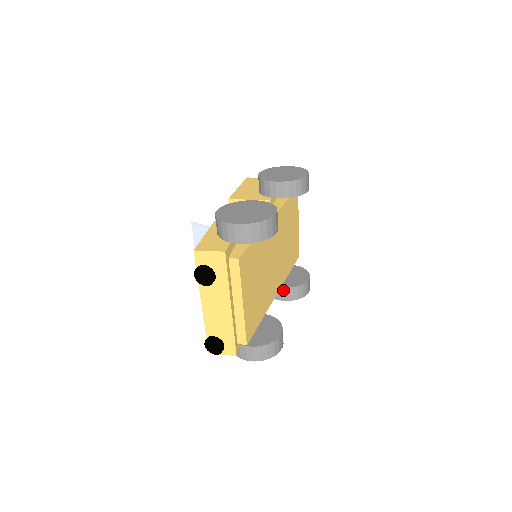
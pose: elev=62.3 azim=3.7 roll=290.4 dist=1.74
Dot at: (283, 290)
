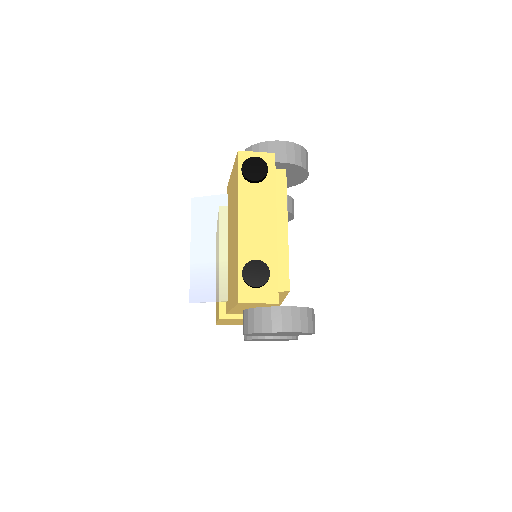
Dot at: occluded
